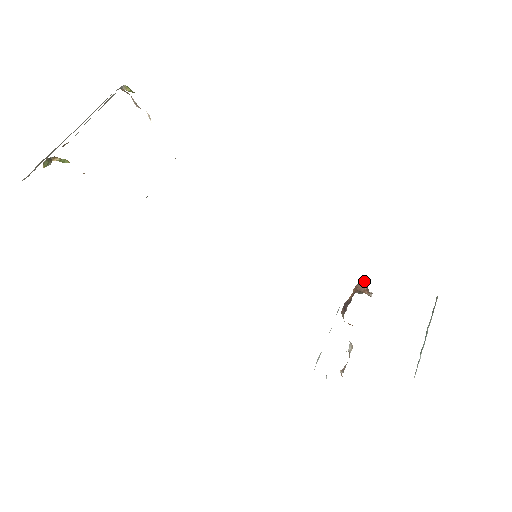
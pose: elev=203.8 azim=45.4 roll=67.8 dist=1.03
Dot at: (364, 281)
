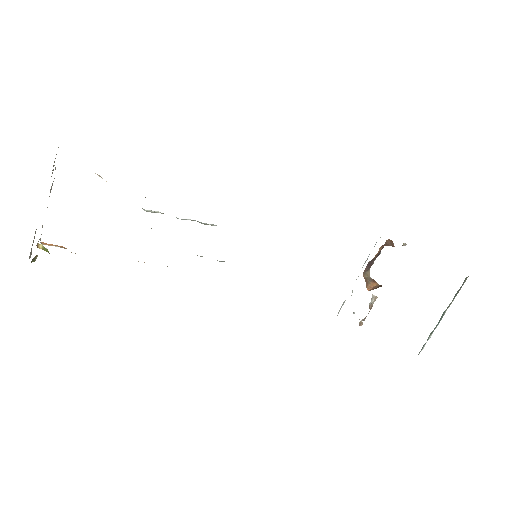
Dot at: (392, 241)
